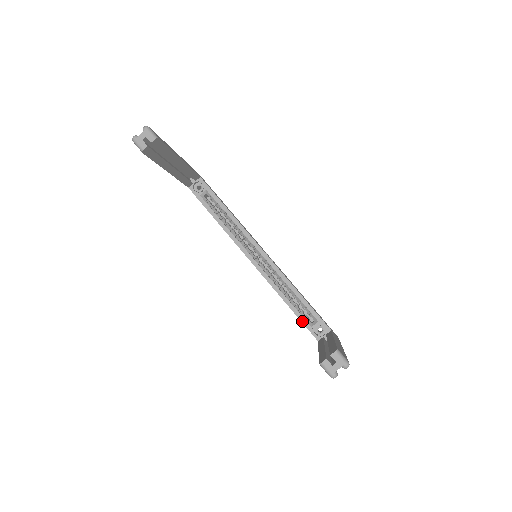
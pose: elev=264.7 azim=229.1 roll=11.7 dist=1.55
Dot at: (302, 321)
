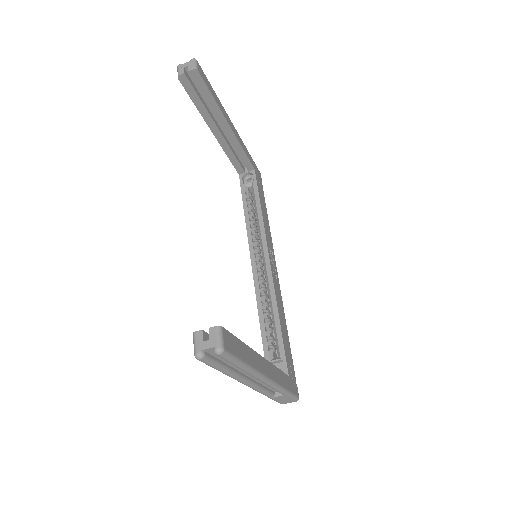
Dot at: (264, 349)
